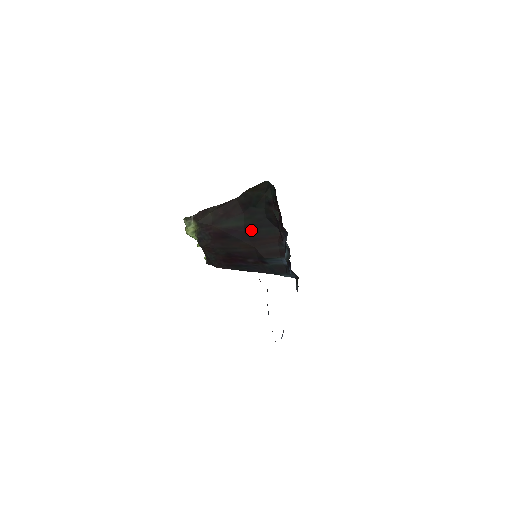
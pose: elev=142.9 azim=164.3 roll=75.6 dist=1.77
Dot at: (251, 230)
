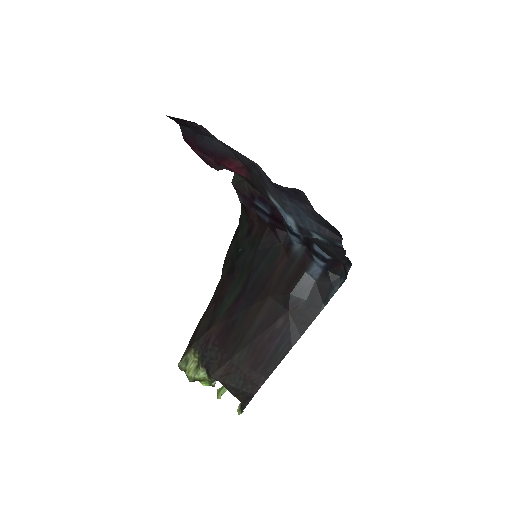
Dot at: (252, 282)
